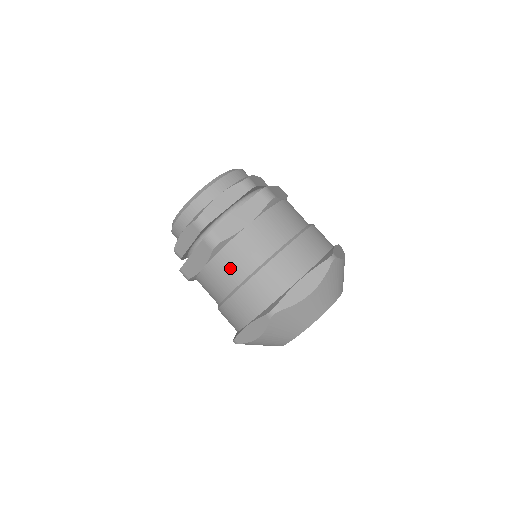
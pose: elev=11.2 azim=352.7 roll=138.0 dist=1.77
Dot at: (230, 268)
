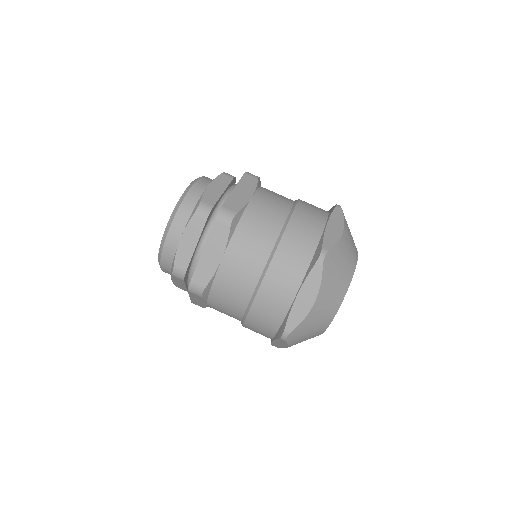
Dot at: (254, 240)
